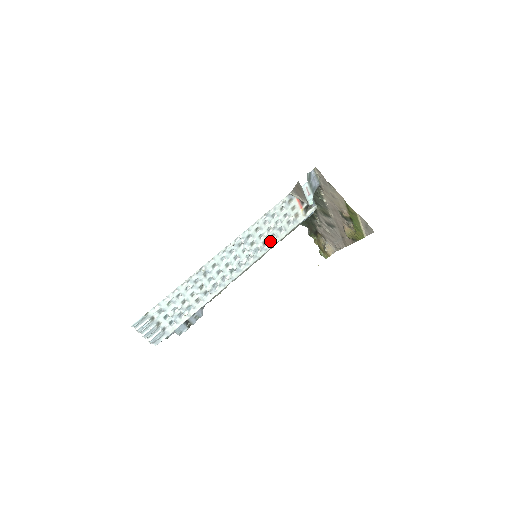
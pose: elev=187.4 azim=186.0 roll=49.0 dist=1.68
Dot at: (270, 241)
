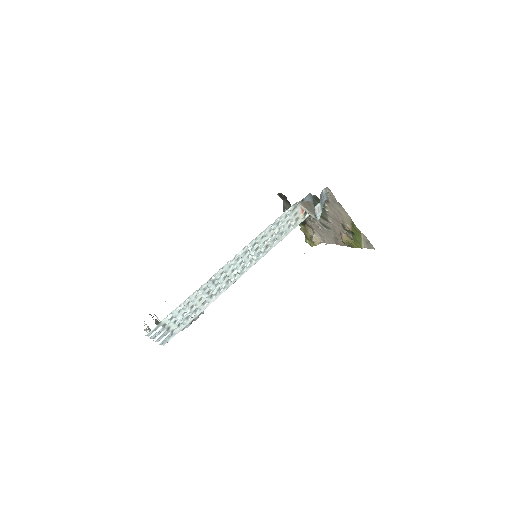
Dot at: (272, 244)
